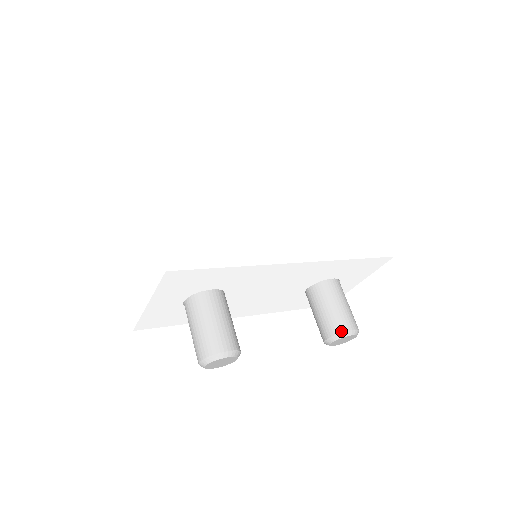
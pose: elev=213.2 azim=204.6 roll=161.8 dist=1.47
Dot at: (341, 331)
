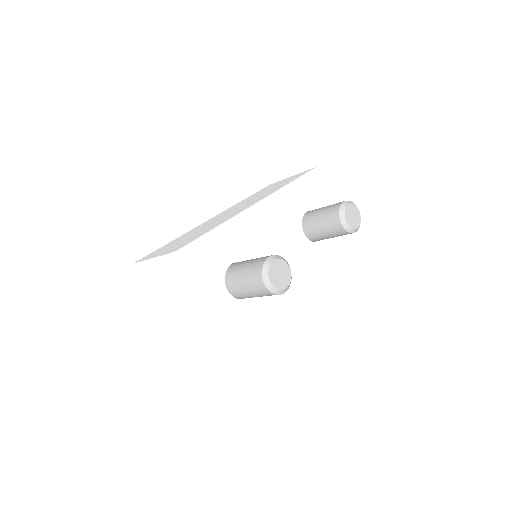
Dot at: (338, 209)
